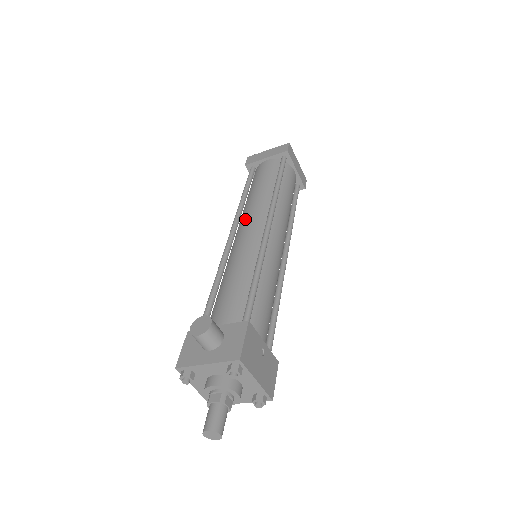
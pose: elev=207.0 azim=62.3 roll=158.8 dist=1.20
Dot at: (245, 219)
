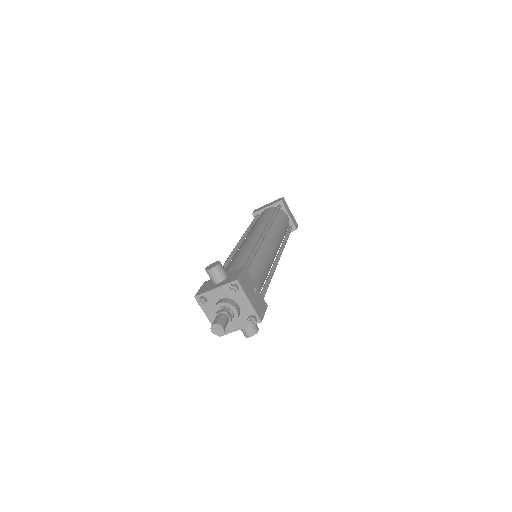
Dot at: (249, 234)
